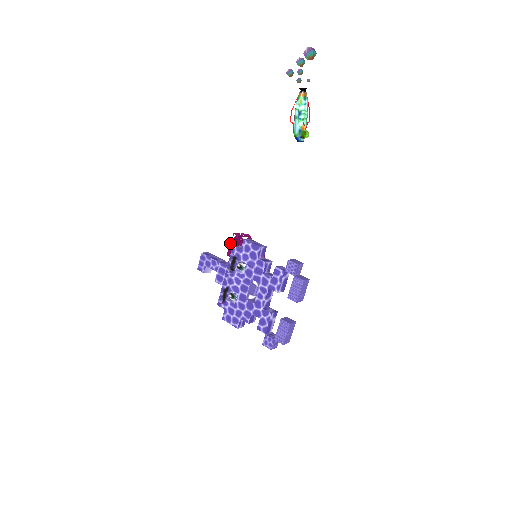
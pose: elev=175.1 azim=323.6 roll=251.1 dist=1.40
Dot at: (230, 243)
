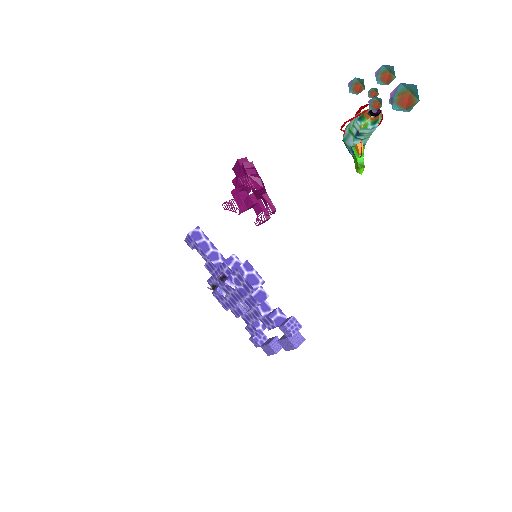
Dot at: (237, 161)
